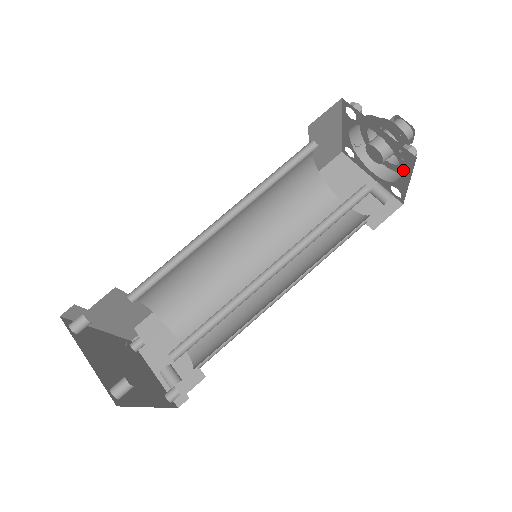
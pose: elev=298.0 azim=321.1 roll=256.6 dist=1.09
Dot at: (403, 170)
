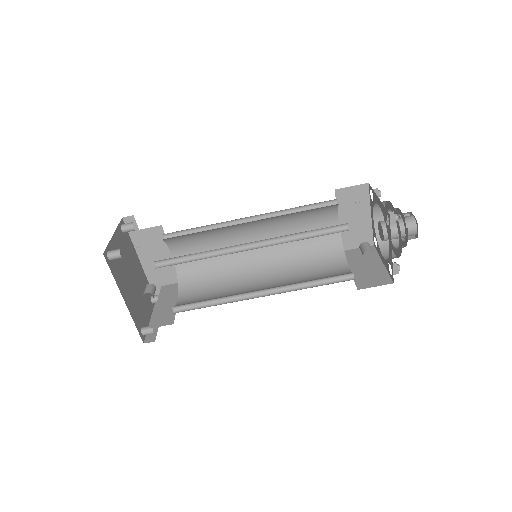
Dot at: (389, 236)
